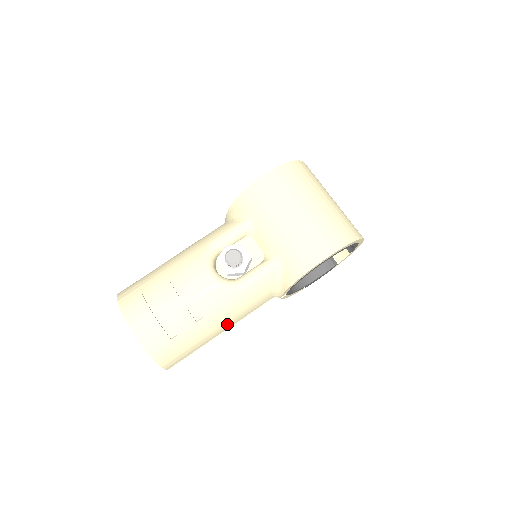
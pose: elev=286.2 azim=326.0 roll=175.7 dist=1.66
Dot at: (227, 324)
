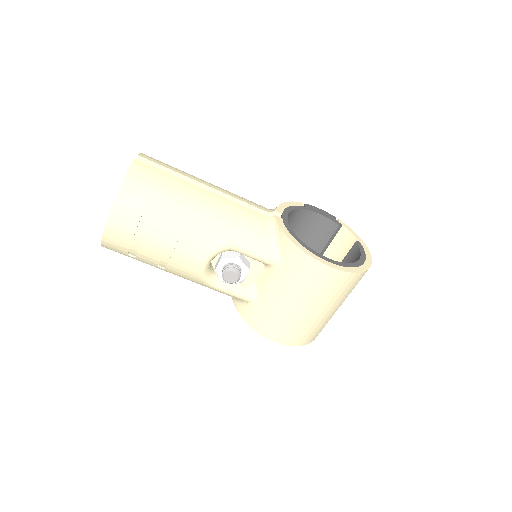
Dot at: occluded
